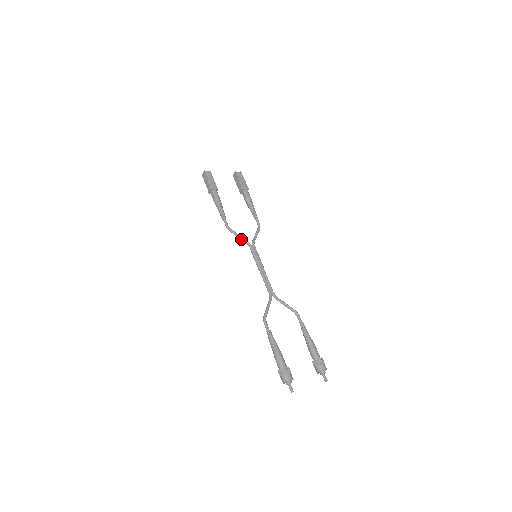
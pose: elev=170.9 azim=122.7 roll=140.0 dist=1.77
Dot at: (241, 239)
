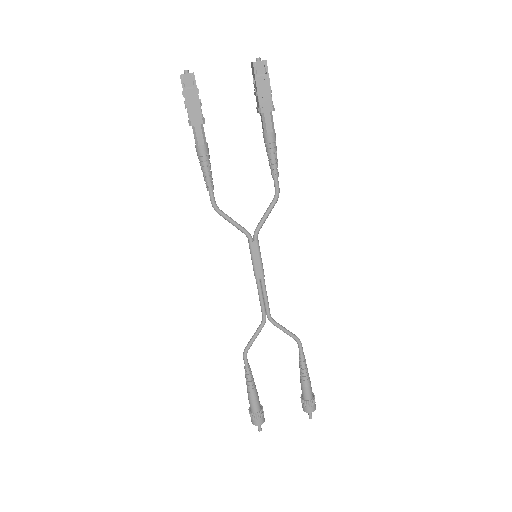
Dot at: occluded
